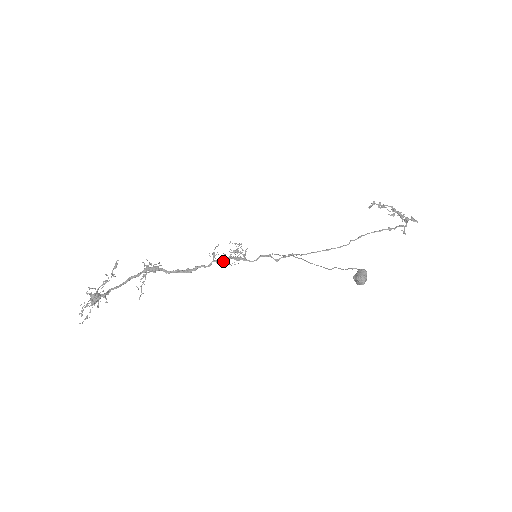
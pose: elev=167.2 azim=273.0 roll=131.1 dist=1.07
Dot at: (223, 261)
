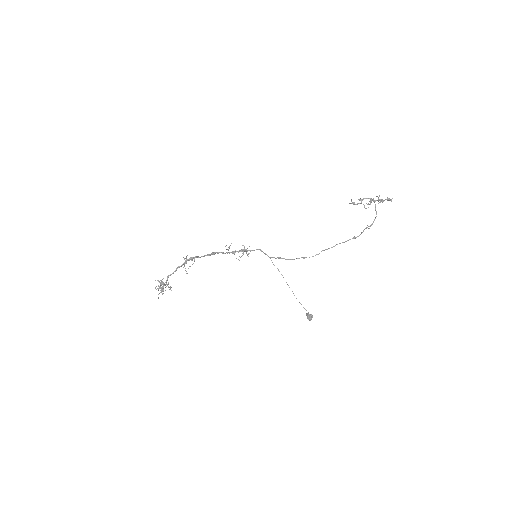
Dot at: occluded
